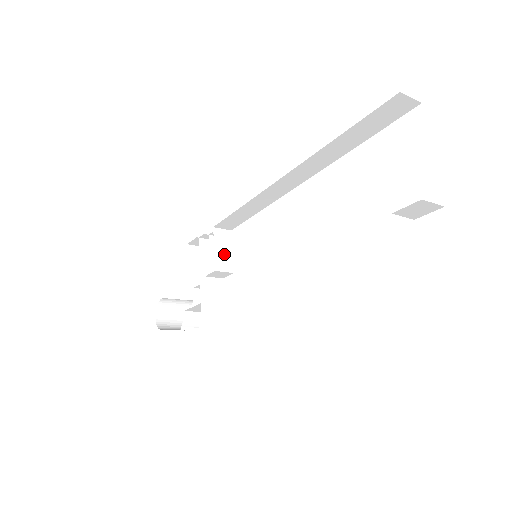
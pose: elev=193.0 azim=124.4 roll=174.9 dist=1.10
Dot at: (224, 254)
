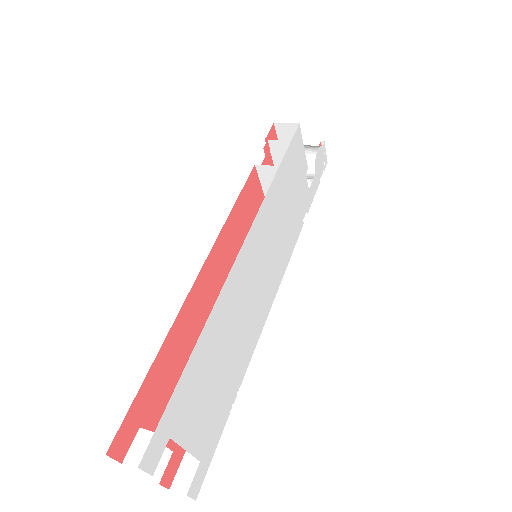
Dot at: occluded
